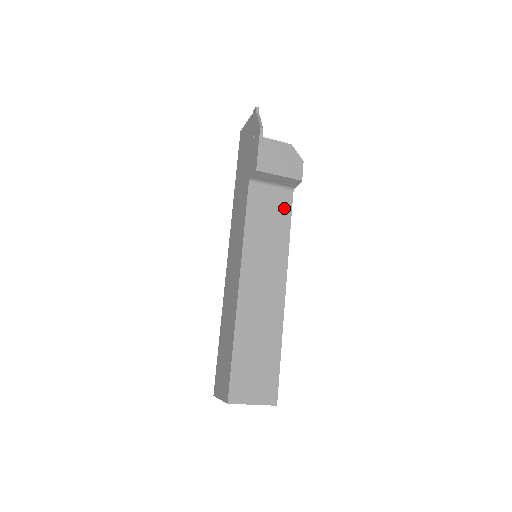
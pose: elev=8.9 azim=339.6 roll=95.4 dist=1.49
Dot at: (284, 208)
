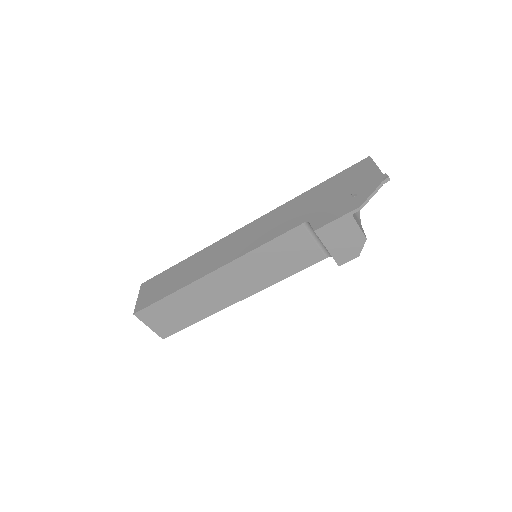
Dot at: (309, 259)
